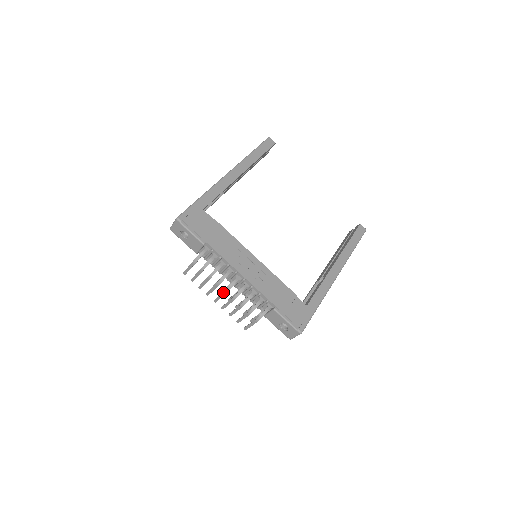
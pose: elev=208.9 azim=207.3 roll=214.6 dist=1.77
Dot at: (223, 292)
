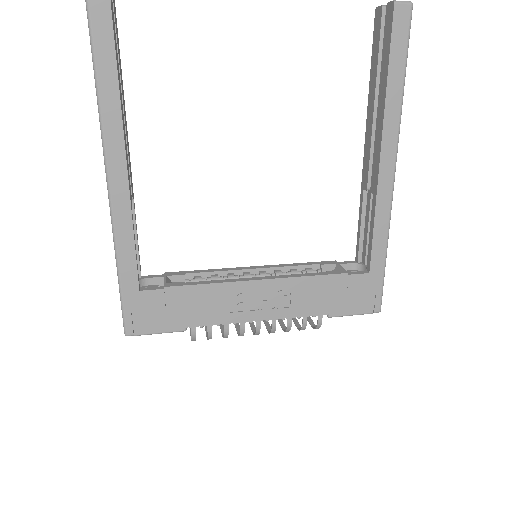
Dot at: (253, 333)
